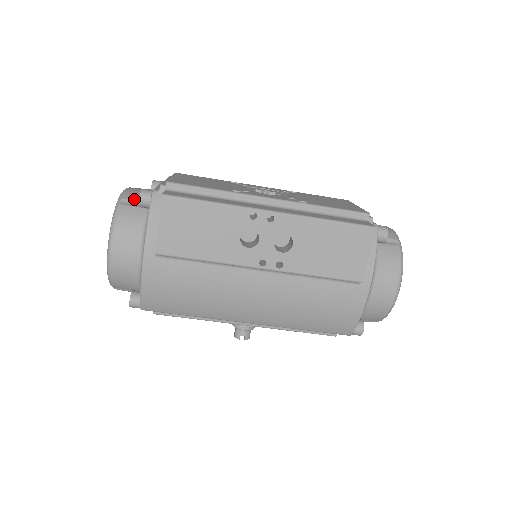
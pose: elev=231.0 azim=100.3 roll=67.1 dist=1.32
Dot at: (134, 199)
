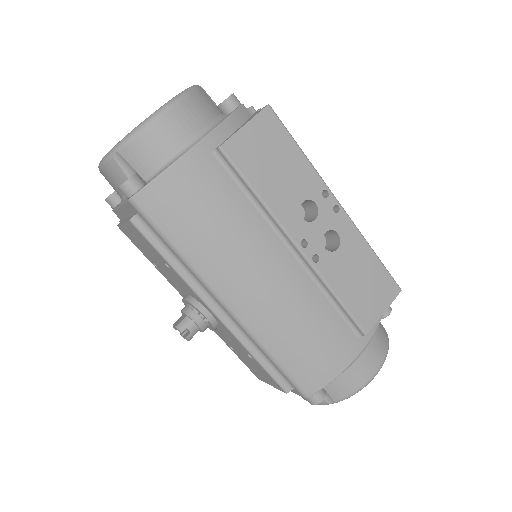
Dot at: occluded
